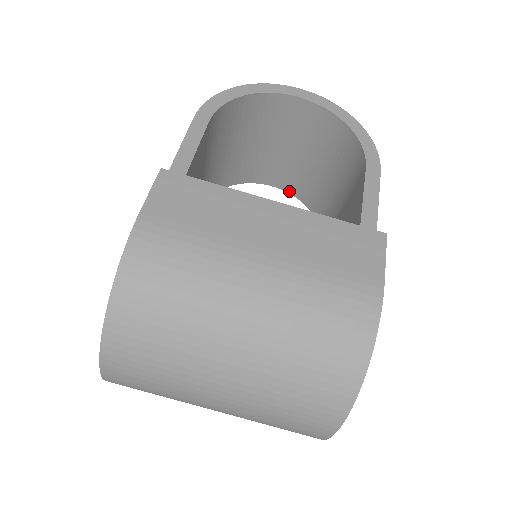
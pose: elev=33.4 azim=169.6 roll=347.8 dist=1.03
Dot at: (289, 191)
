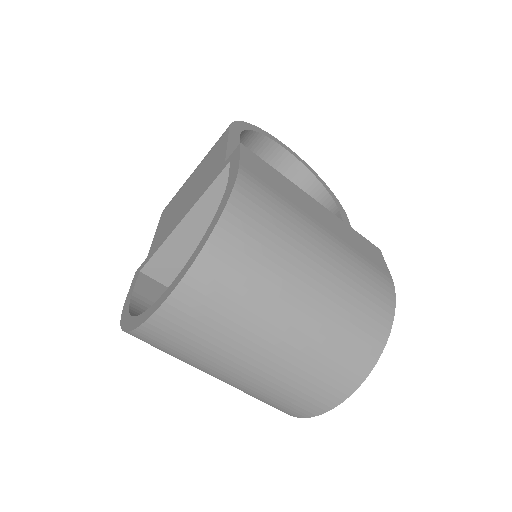
Dot at: occluded
